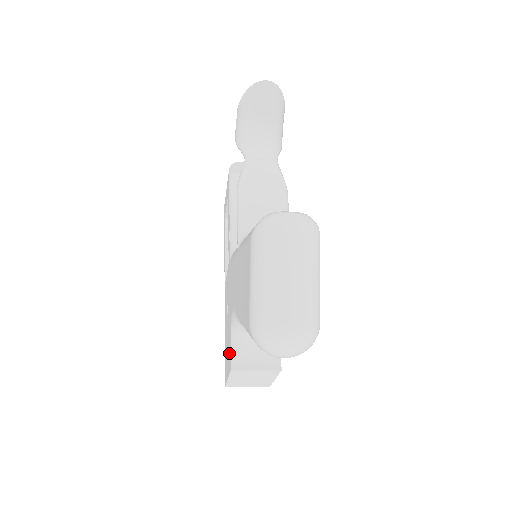
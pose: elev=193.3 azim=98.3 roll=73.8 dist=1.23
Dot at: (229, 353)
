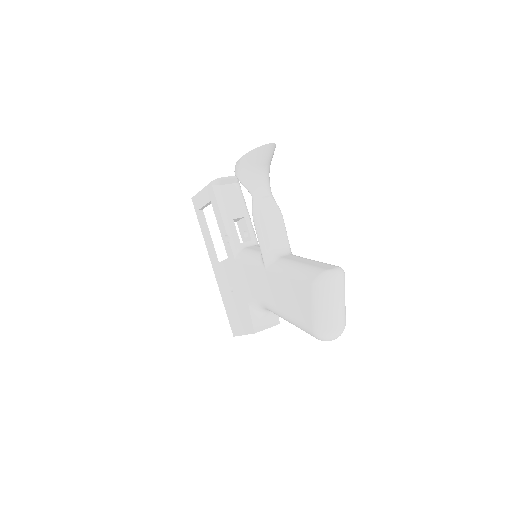
Dot at: (247, 321)
